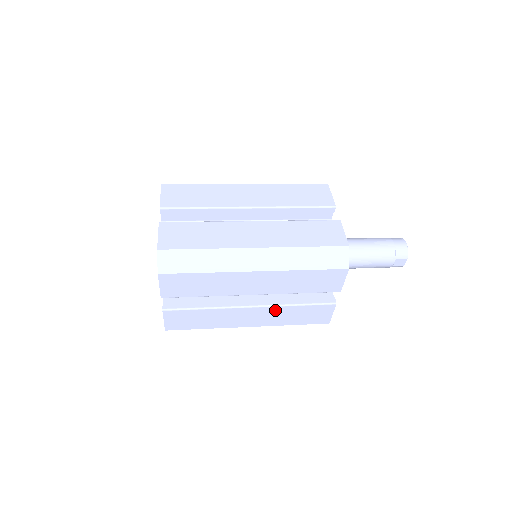
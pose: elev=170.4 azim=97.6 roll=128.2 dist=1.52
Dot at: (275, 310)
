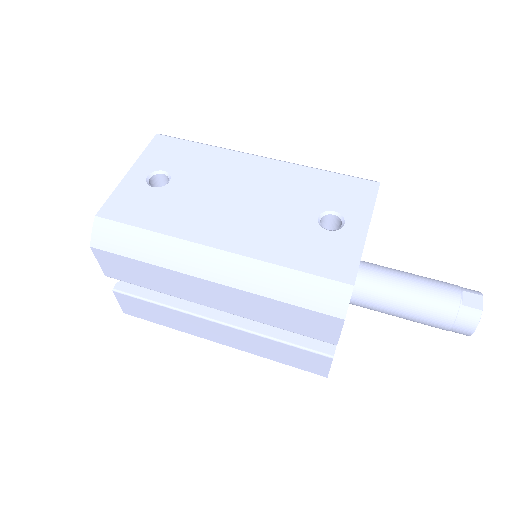
Dot at: occluded
